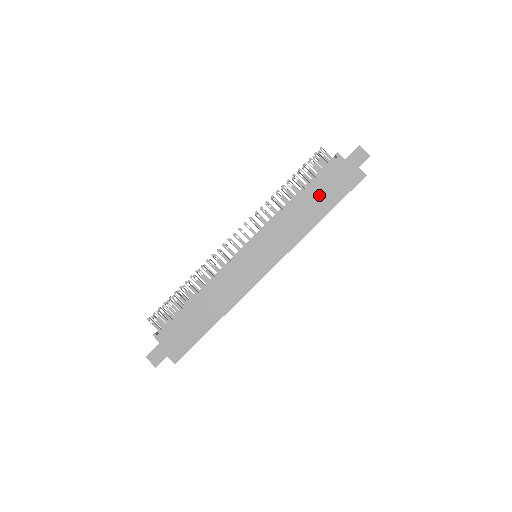
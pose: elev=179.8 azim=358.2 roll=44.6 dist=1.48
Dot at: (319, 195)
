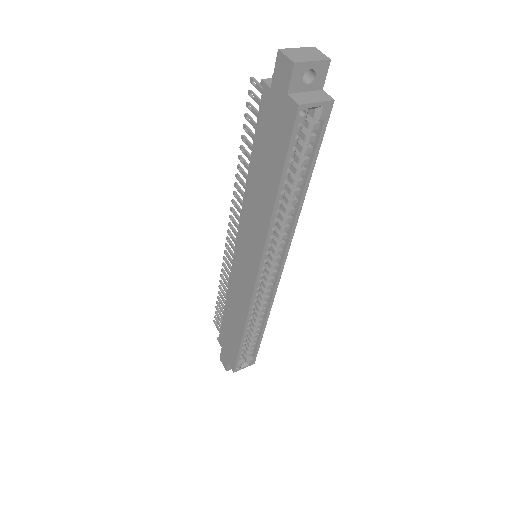
Dot at: (263, 162)
